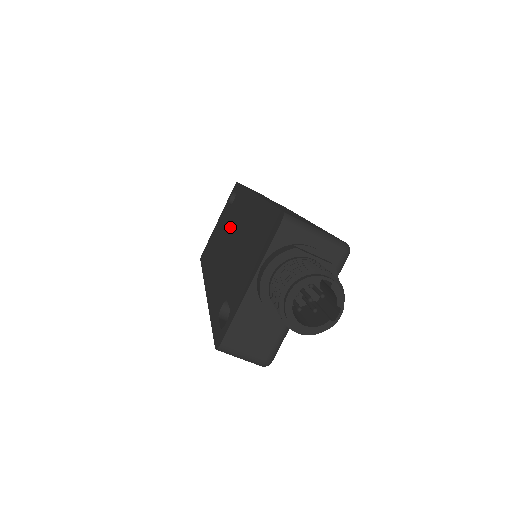
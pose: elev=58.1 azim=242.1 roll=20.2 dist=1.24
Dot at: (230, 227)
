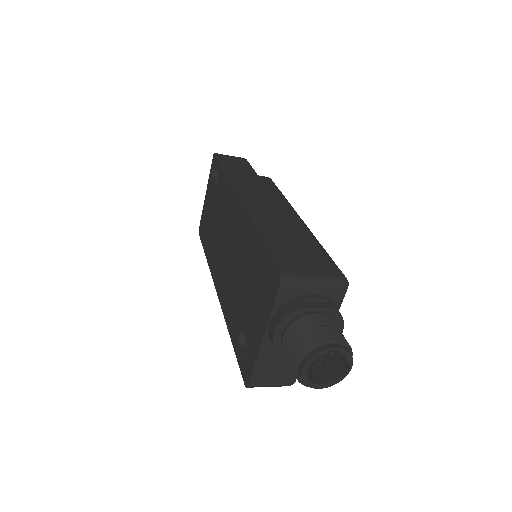
Dot at: (223, 223)
